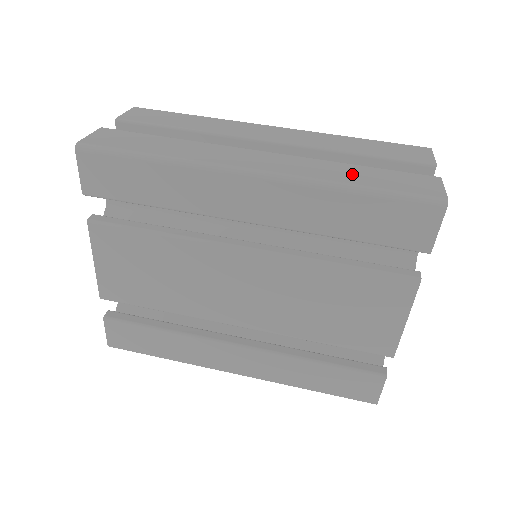
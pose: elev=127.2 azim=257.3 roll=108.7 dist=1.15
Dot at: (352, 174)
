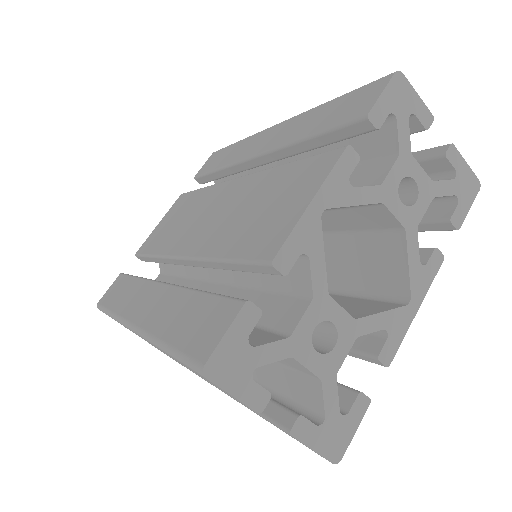
Dot at: occluded
